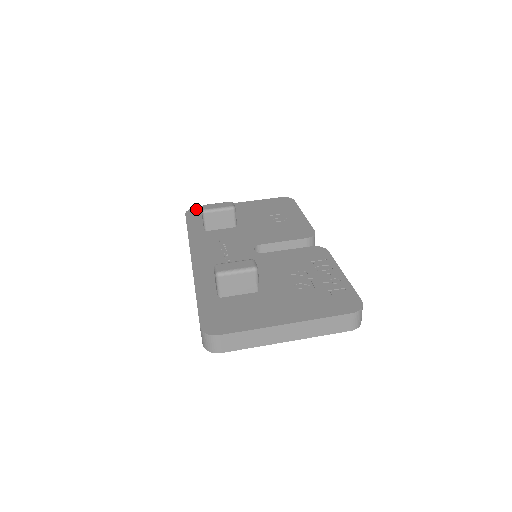
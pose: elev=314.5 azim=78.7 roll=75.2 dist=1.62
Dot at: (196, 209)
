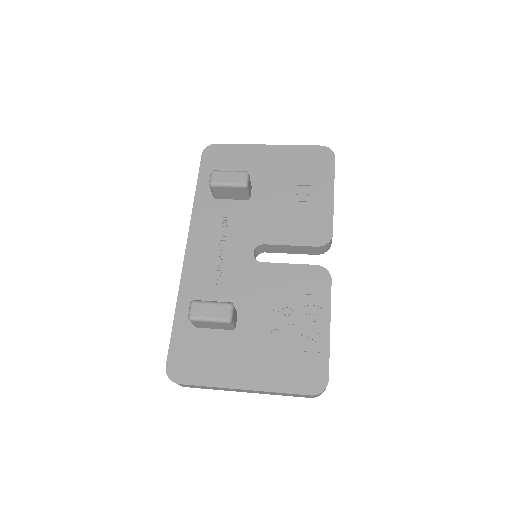
Dot at: (216, 147)
